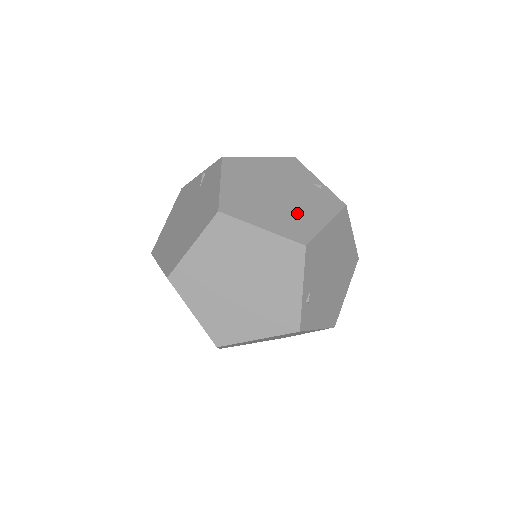
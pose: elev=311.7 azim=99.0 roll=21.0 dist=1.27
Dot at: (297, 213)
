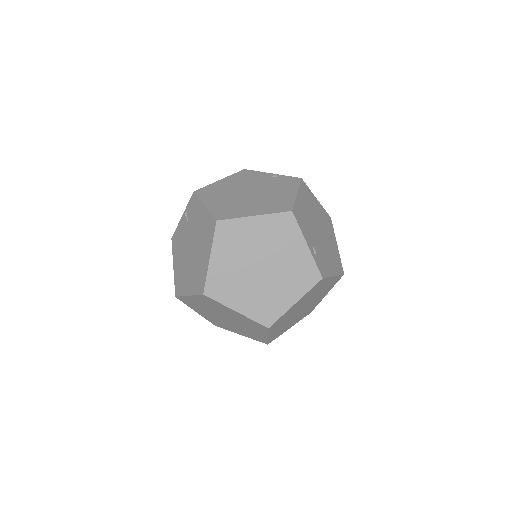
Dot at: (271, 197)
